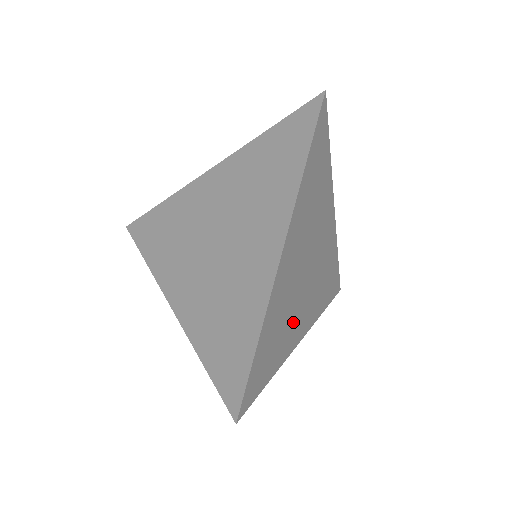
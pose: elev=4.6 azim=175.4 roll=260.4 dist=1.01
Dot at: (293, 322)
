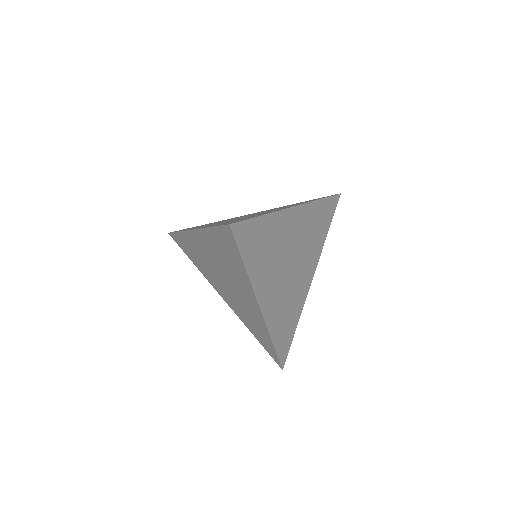
Dot at: (297, 293)
